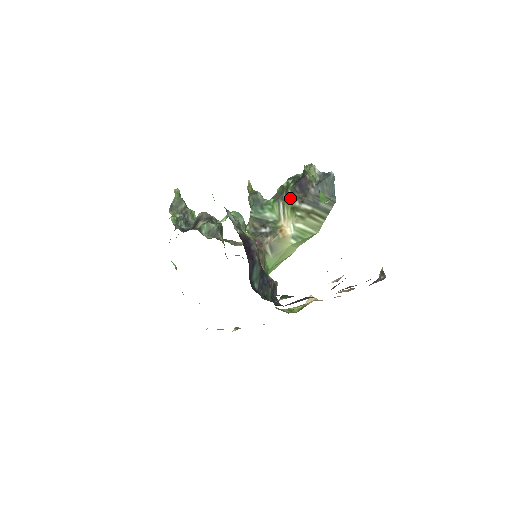
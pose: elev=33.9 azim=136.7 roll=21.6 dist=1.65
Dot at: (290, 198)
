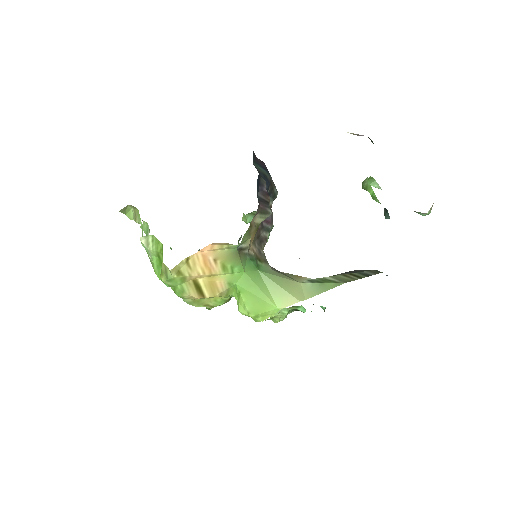
Dot at: occluded
